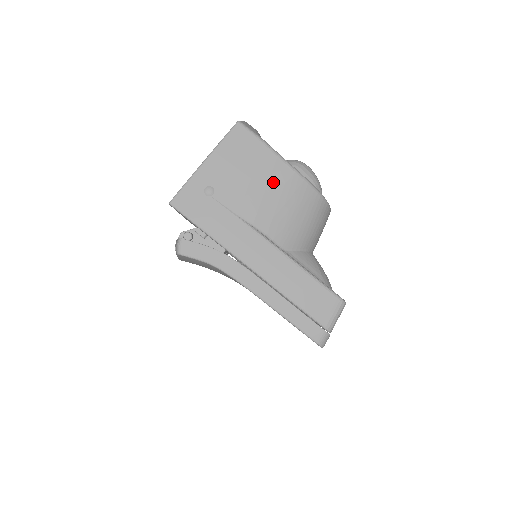
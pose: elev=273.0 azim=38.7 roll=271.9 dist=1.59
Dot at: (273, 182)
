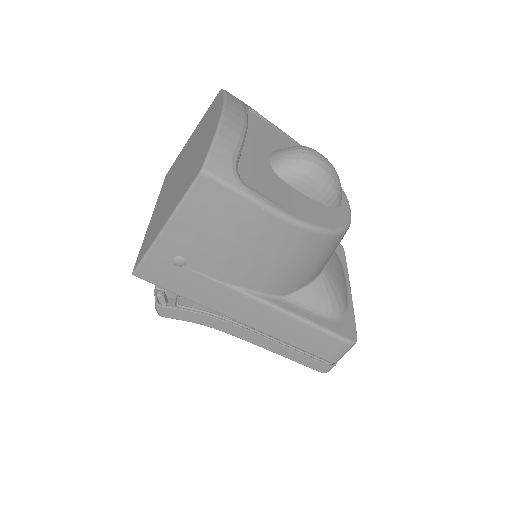
Dot at: (265, 243)
